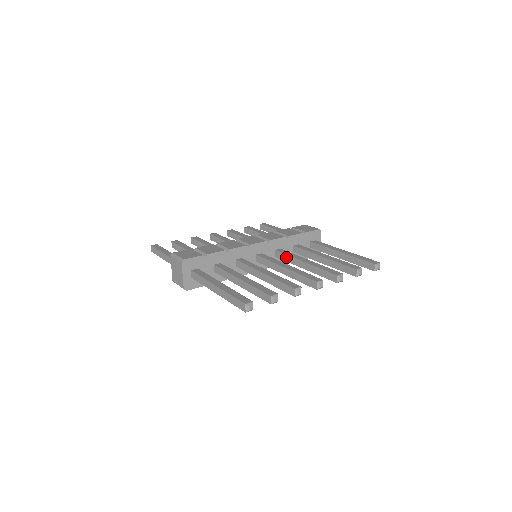
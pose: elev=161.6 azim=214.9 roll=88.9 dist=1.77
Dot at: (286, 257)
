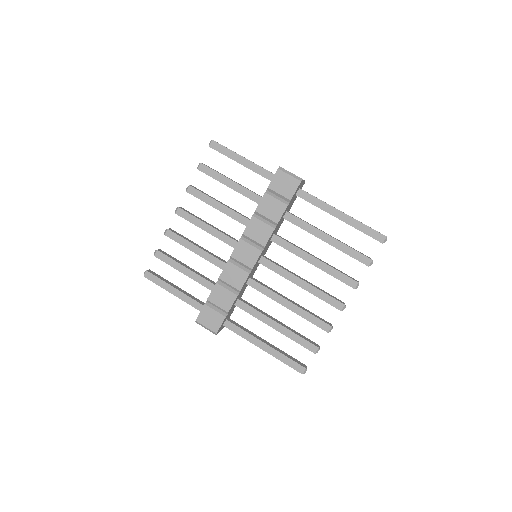
Dot at: occluded
